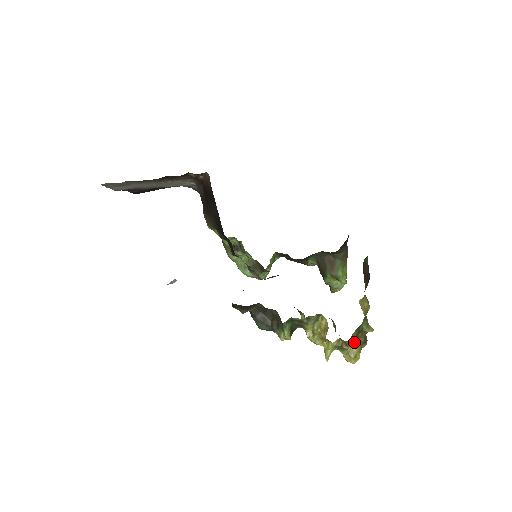
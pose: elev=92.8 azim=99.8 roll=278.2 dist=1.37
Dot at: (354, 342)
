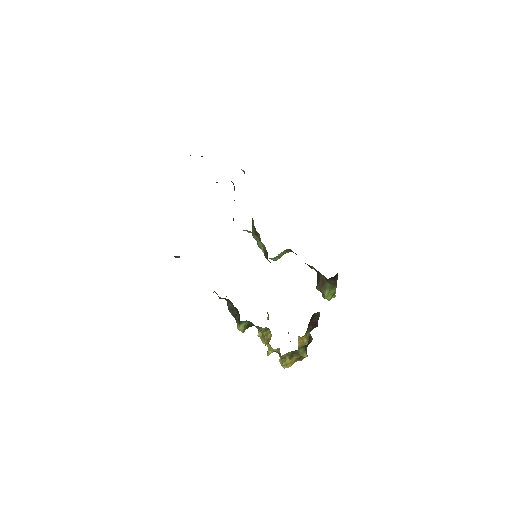
Dot at: (286, 358)
